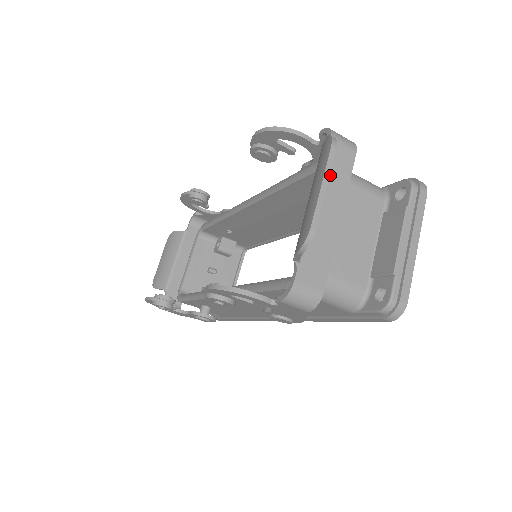
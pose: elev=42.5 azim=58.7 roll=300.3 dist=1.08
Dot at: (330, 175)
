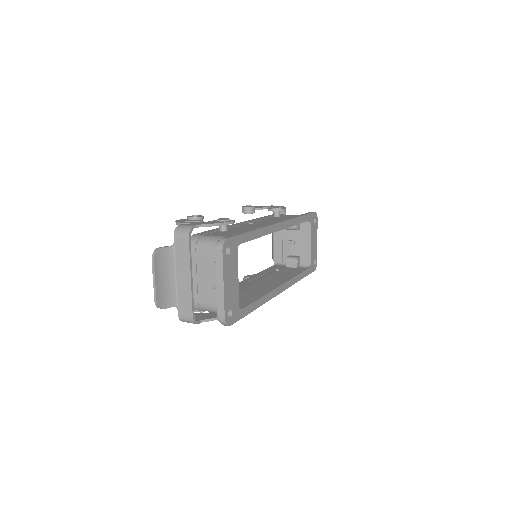
Dot at: (179, 257)
